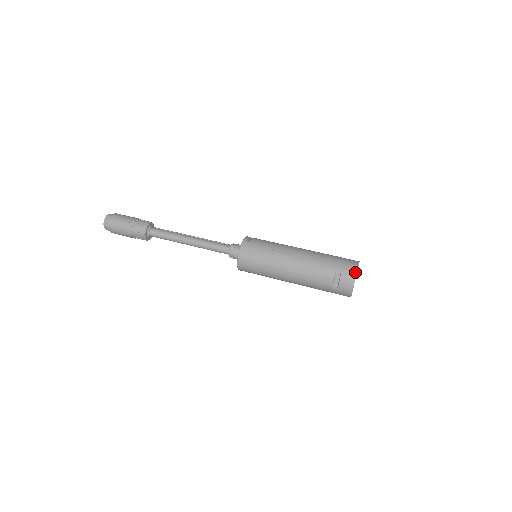
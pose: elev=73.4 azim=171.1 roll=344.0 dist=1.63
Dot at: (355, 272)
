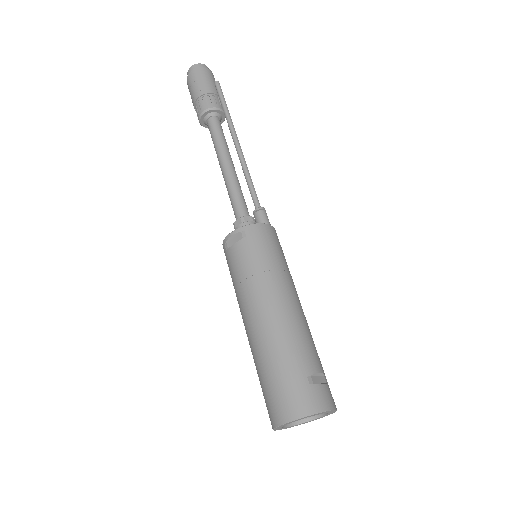
Dot at: occluded
